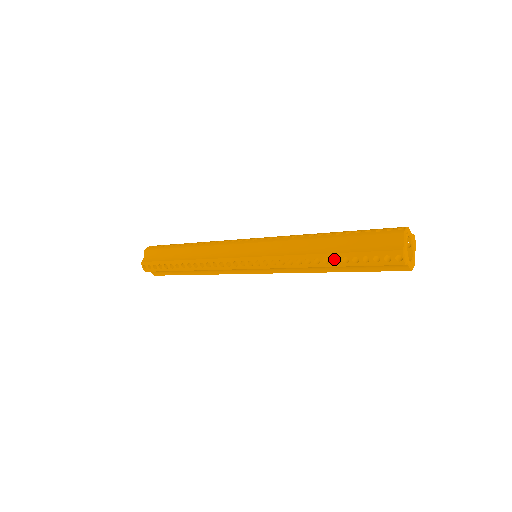
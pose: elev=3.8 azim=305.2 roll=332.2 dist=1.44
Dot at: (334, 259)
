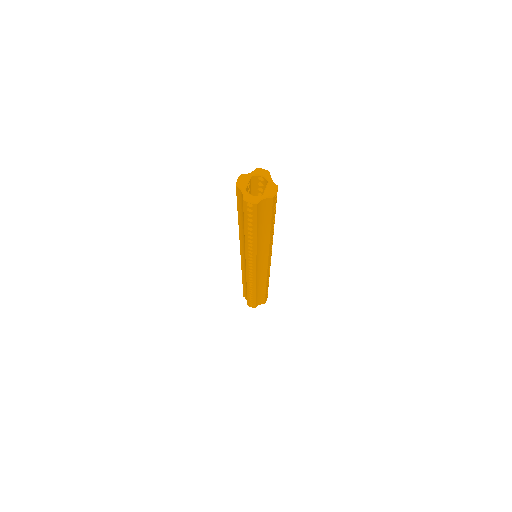
Dot at: occluded
